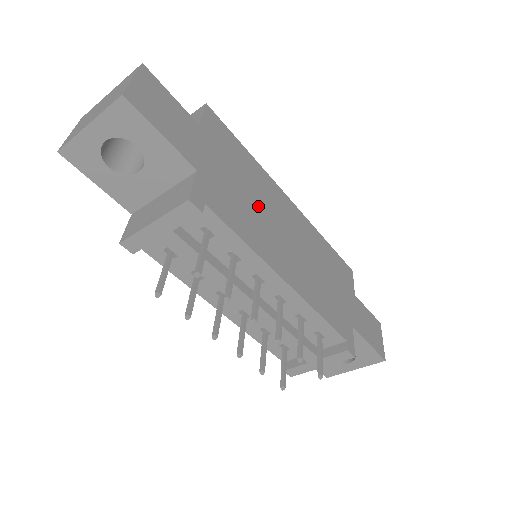
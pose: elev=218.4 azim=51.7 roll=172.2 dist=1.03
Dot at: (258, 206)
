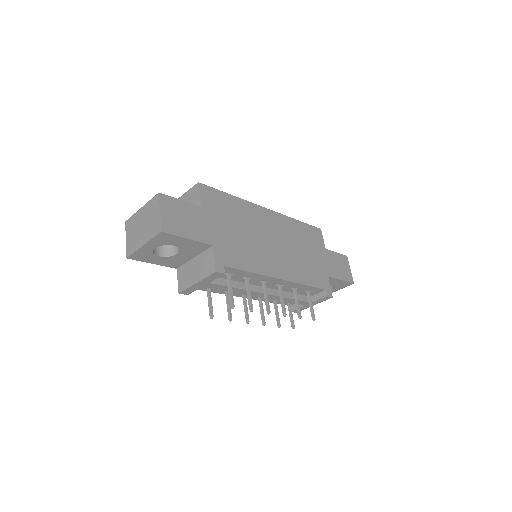
Dot at: (251, 236)
